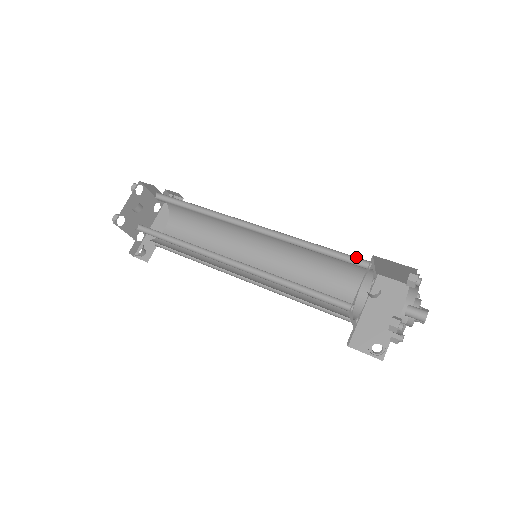
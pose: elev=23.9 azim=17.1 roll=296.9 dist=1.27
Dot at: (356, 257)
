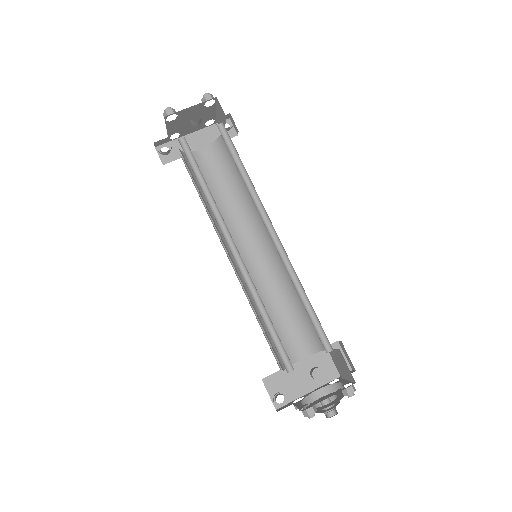
Dot at: occluded
